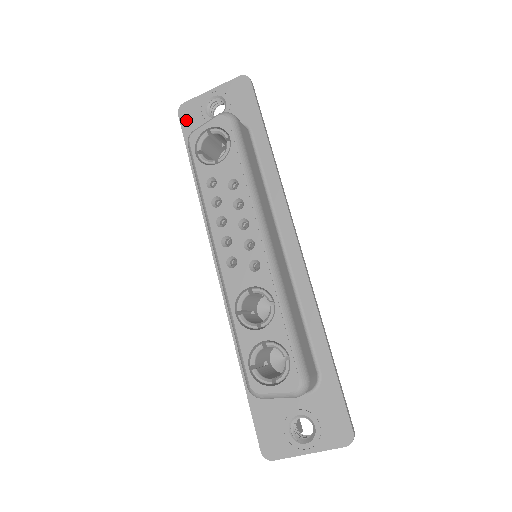
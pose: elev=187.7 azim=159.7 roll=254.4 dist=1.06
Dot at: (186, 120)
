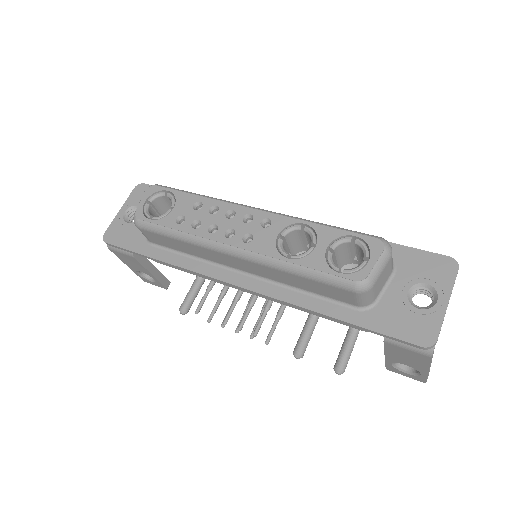
Dot at: (116, 239)
